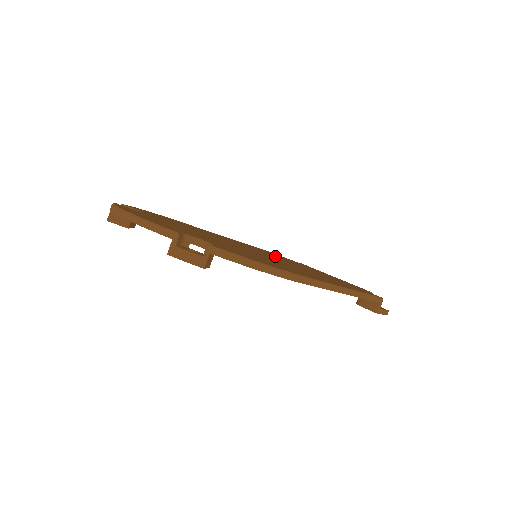
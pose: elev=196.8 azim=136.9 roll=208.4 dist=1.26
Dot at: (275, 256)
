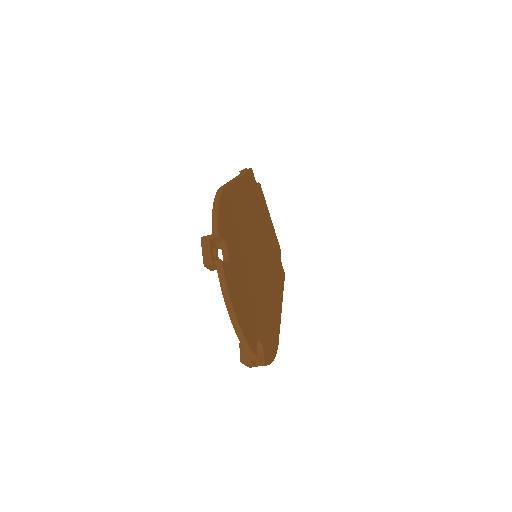
Dot at: (258, 218)
